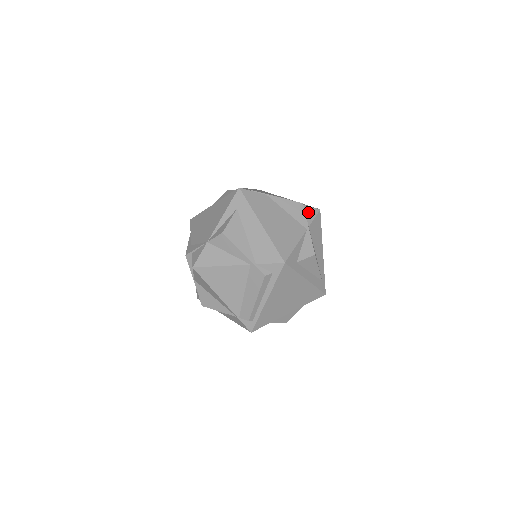
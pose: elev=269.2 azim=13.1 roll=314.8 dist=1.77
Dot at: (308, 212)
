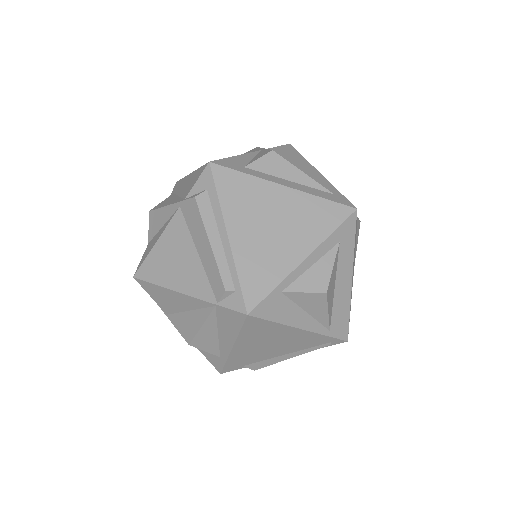
Dot at: occluded
